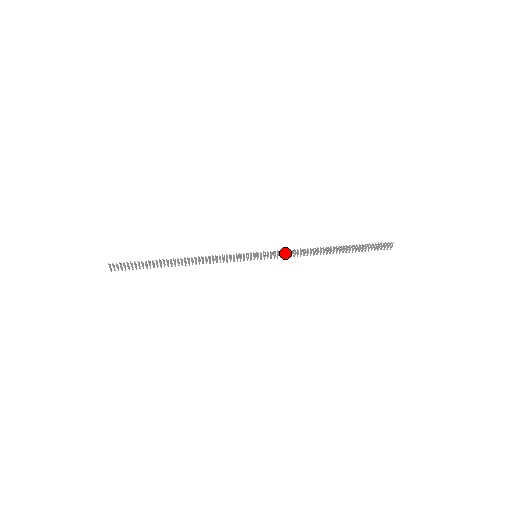
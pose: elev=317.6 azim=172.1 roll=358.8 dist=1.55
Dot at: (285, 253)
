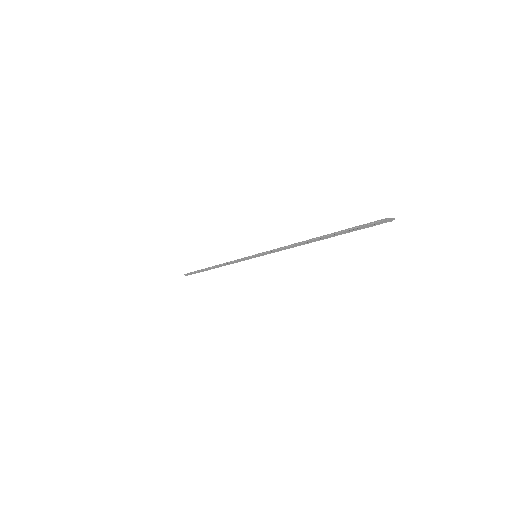
Dot at: (274, 252)
